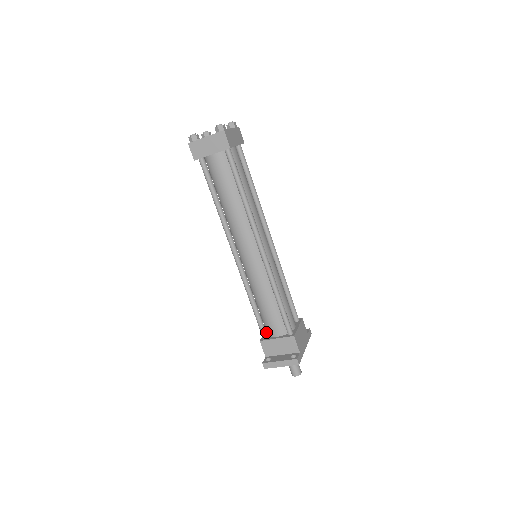
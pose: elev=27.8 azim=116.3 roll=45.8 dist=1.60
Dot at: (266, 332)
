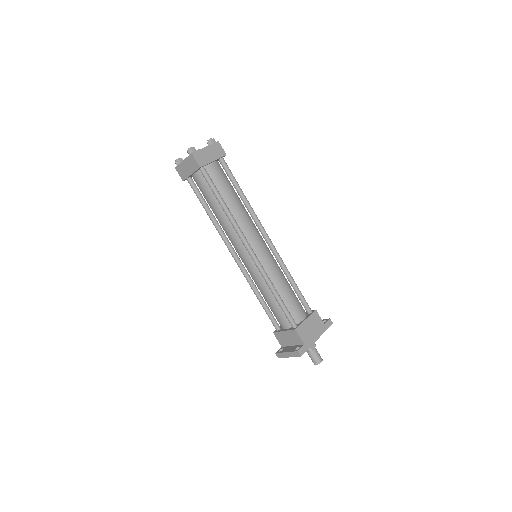
Dot at: (278, 324)
